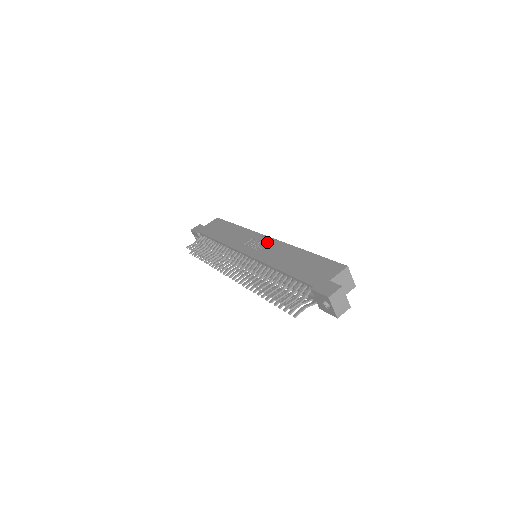
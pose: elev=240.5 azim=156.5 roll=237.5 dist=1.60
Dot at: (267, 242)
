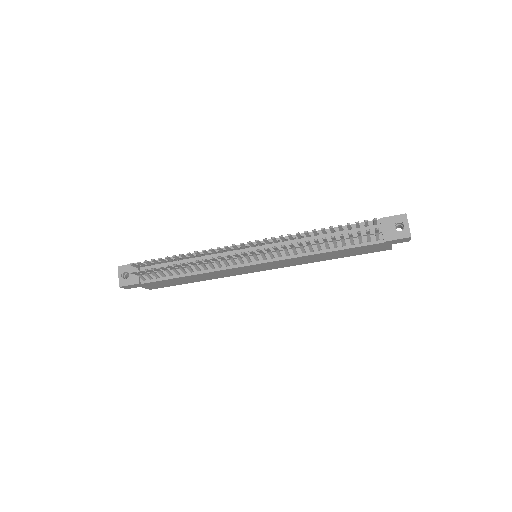
Dot at: occluded
